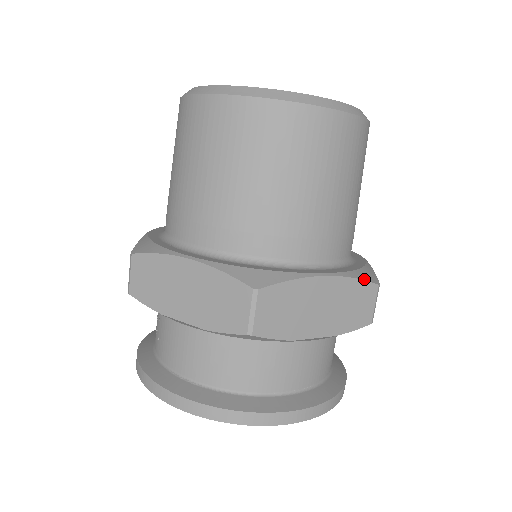
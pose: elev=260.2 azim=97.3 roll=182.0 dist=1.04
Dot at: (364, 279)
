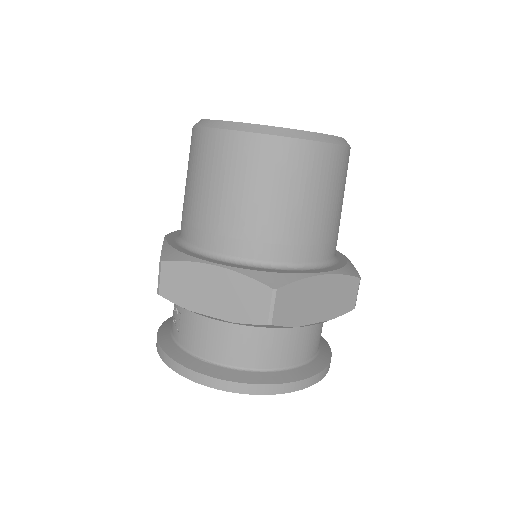
Dot at: (350, 275)
